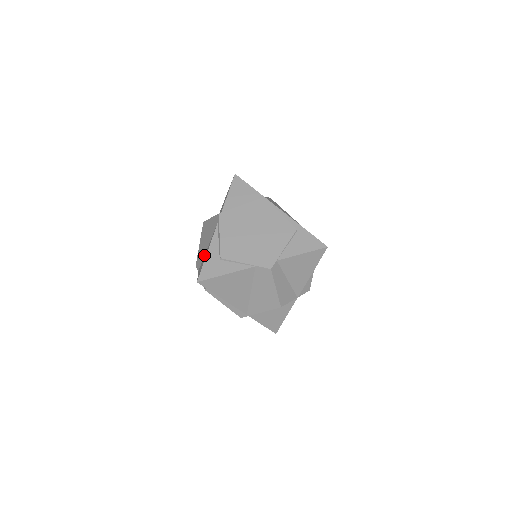
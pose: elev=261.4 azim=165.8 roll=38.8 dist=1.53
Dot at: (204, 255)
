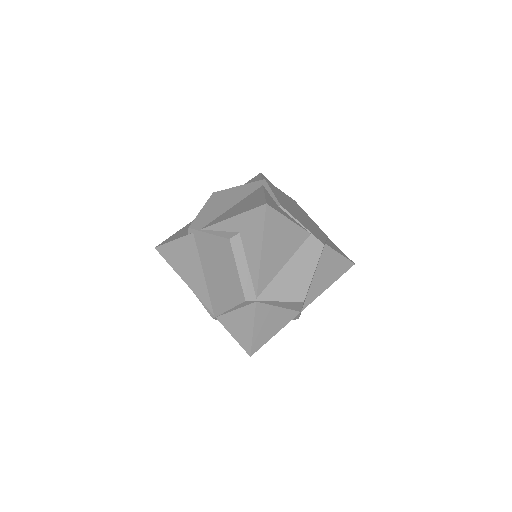
Dot at: (222, 213)
